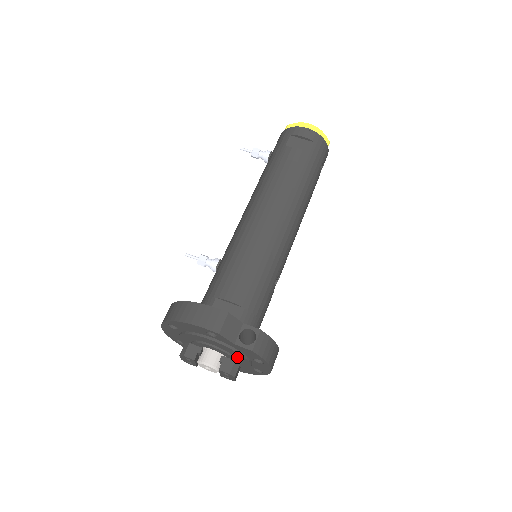
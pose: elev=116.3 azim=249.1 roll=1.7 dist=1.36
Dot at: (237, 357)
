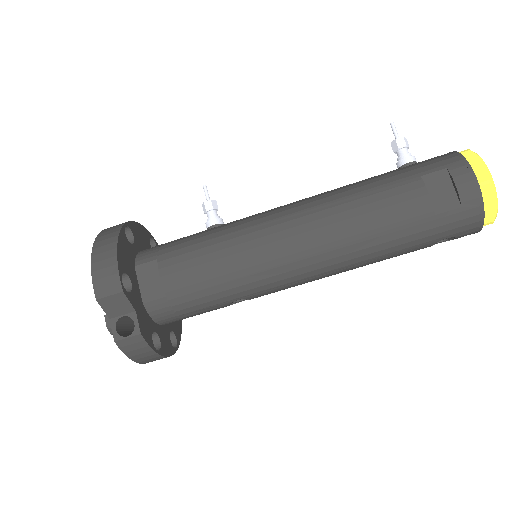
Dot at: occluded
